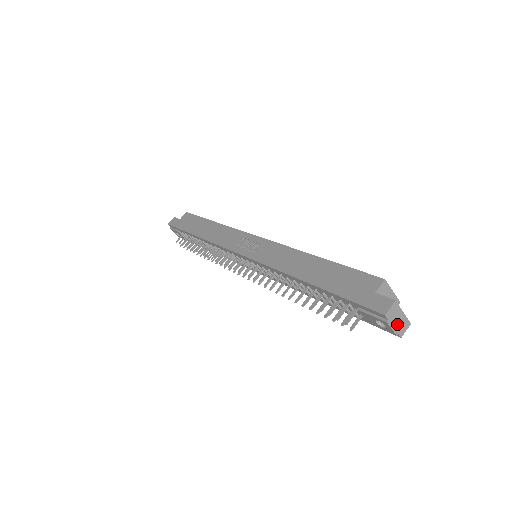
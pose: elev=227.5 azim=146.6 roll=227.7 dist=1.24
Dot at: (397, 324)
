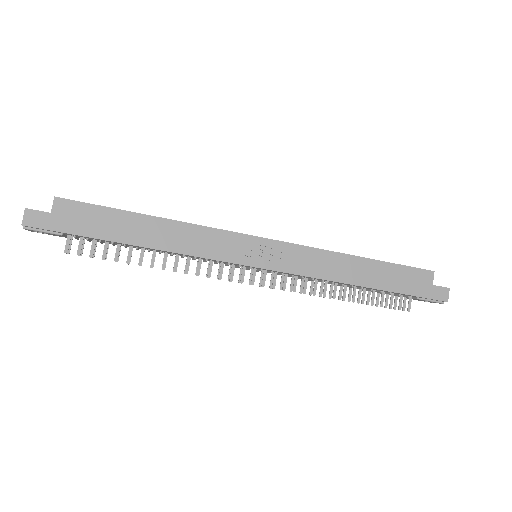
Dot at: occluded
